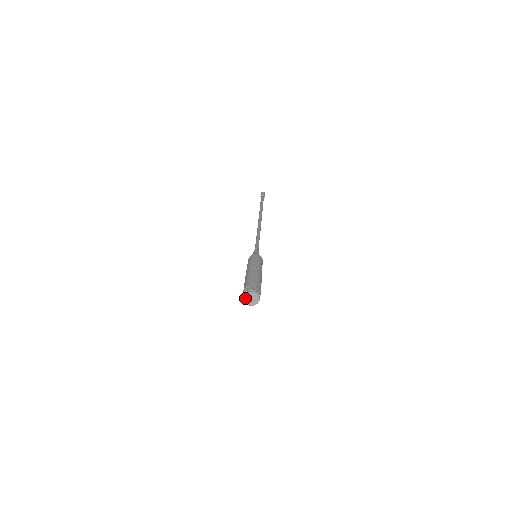
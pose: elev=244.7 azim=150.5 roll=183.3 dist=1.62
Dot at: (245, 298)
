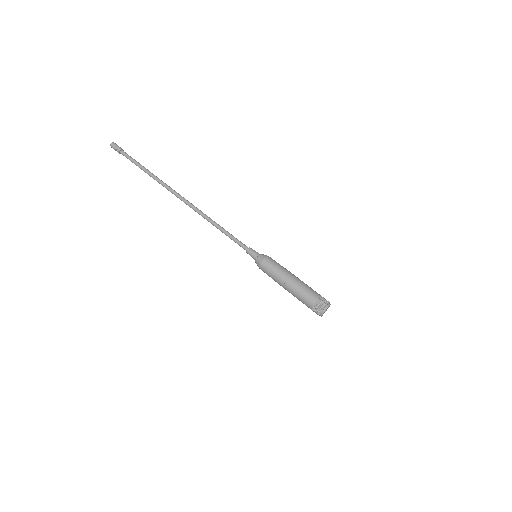
Dot at: occluded
